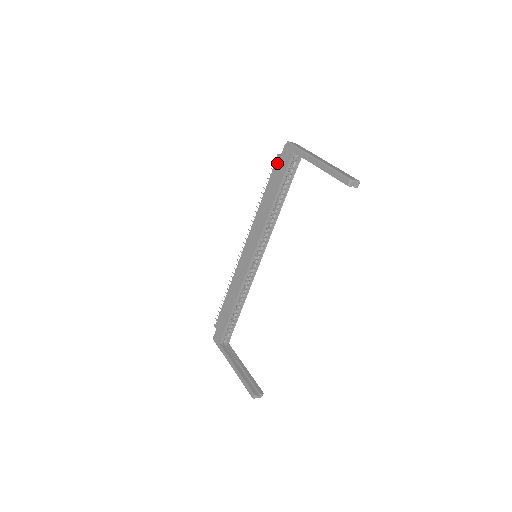
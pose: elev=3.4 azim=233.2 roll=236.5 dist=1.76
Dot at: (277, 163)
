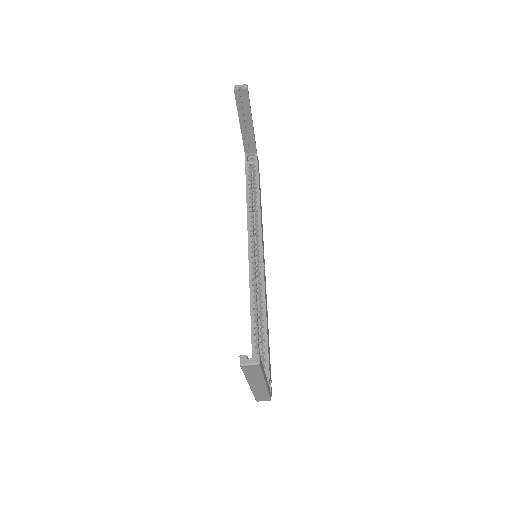
Dot at: occluded
